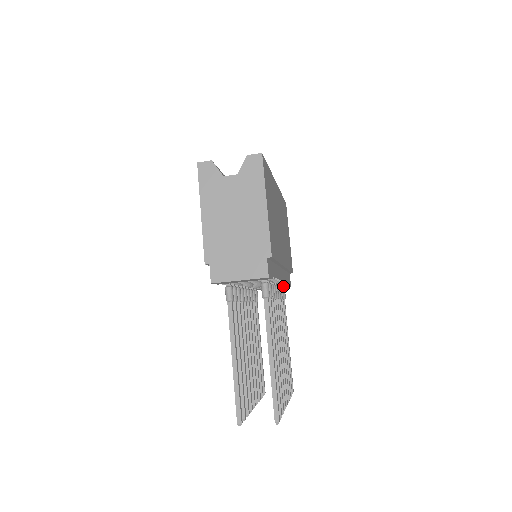
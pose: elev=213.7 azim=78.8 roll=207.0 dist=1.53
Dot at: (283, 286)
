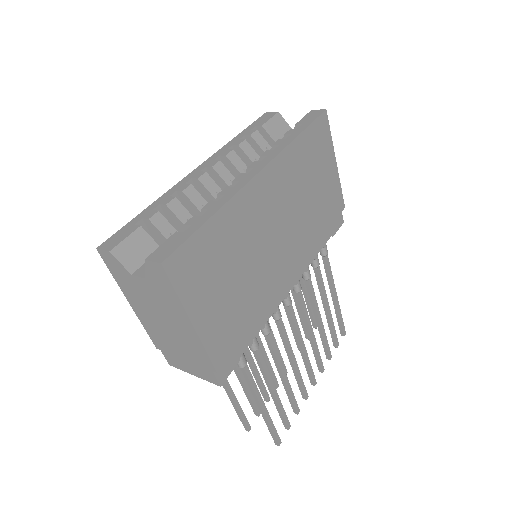
Dot at: occluded
